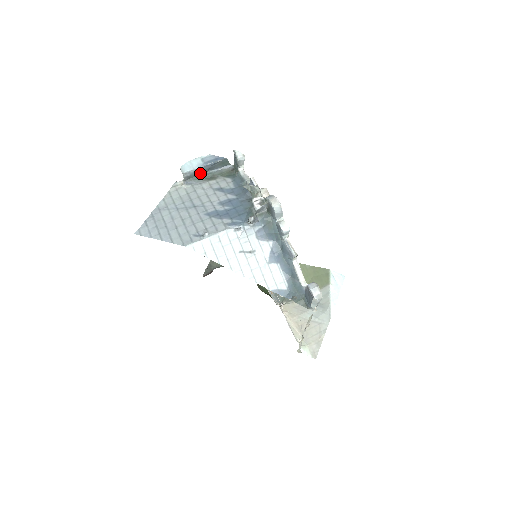
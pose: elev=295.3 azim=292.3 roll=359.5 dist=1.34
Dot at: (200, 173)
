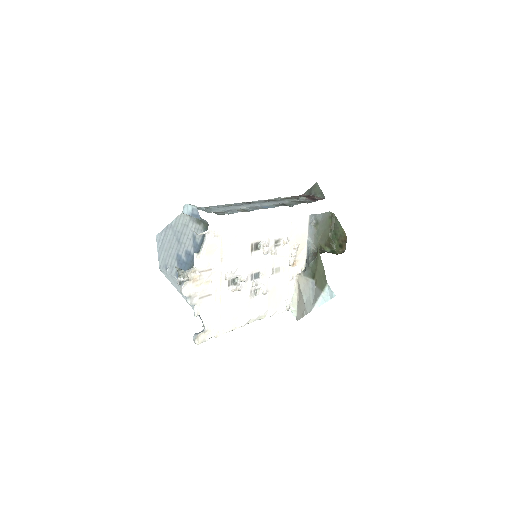
Dot at: occluded
